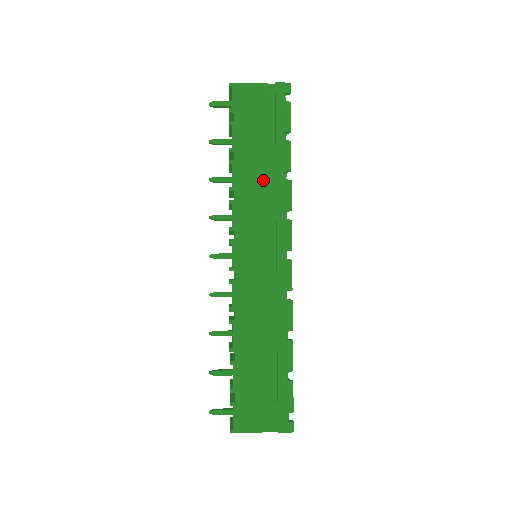
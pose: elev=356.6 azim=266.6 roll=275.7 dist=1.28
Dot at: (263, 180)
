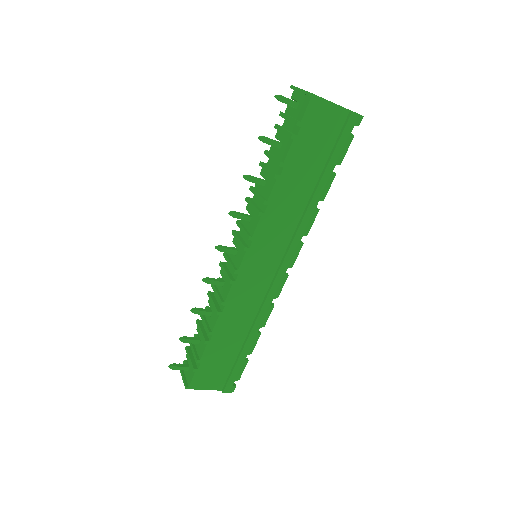
Dot at: (297, 202)
